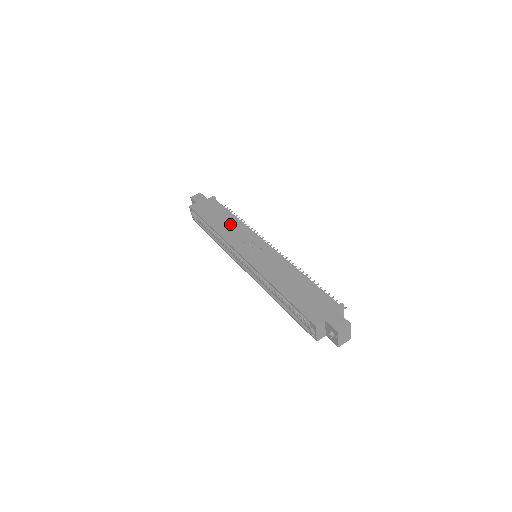
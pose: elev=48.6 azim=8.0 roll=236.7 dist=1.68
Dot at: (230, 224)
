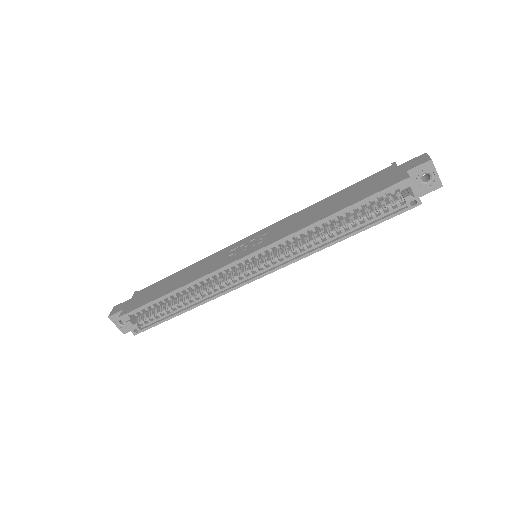
Dot at: (191, 271)
